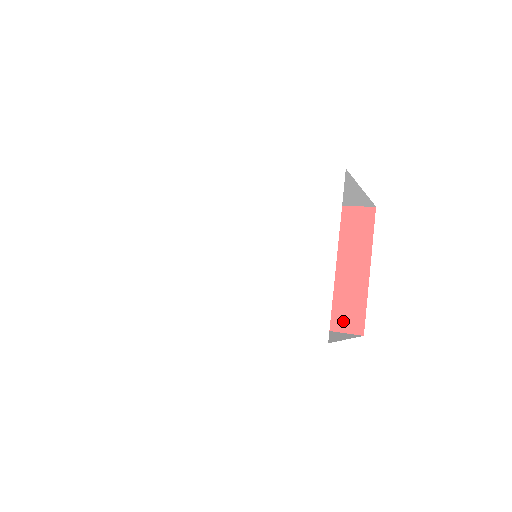
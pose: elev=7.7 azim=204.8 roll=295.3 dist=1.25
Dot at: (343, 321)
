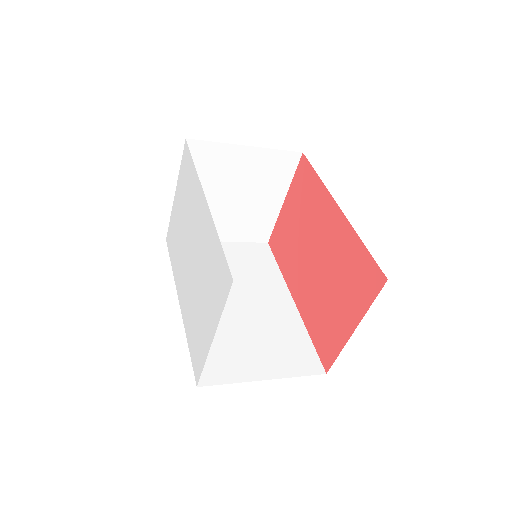
Dot at: (322, 348)
